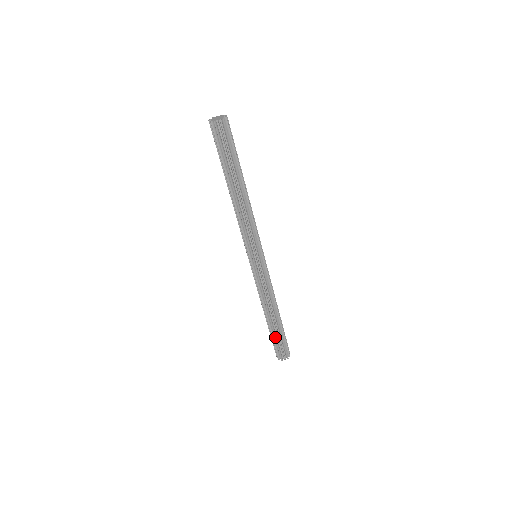
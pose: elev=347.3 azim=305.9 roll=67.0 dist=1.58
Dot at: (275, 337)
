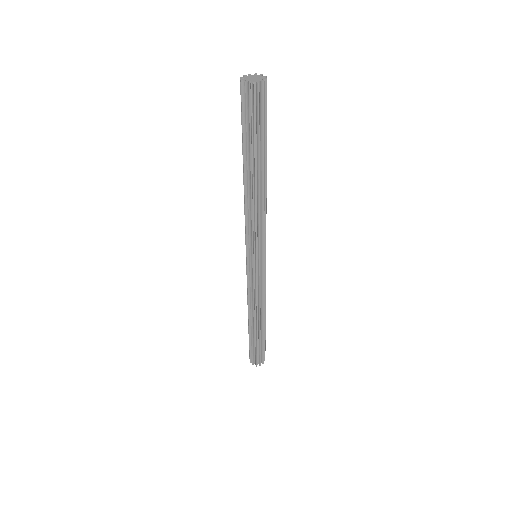
Dot at: (252, 342)
